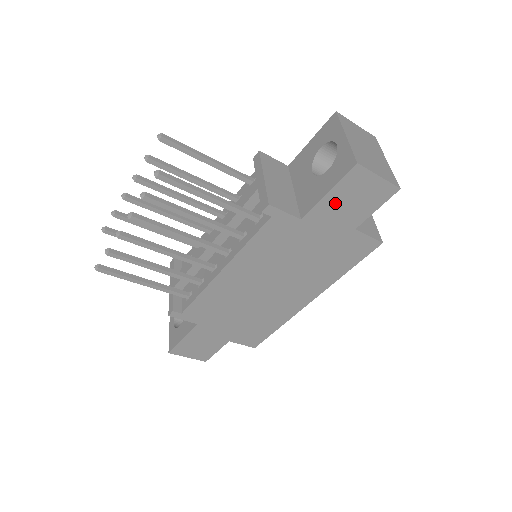
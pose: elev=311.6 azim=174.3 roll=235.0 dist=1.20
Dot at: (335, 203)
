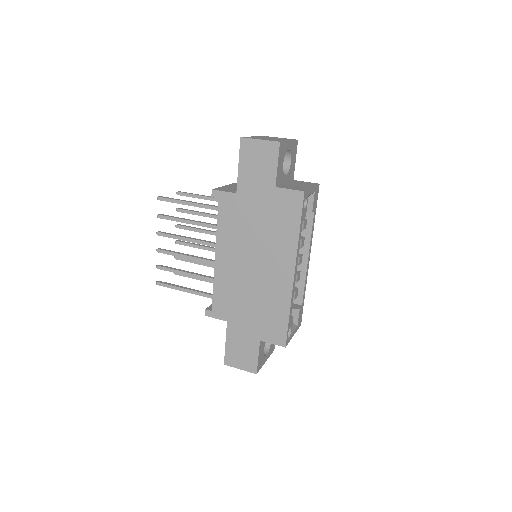
Dot at: (248, 172)
